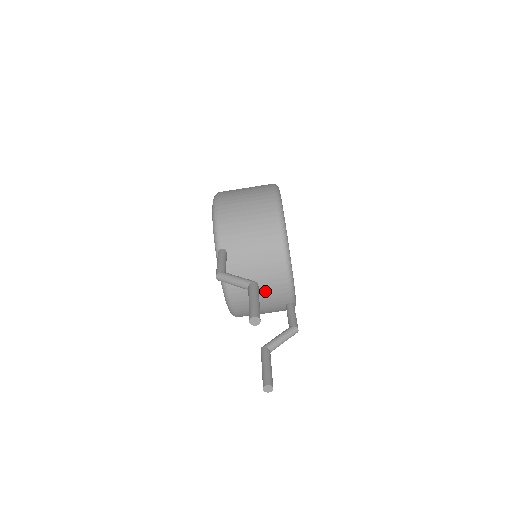
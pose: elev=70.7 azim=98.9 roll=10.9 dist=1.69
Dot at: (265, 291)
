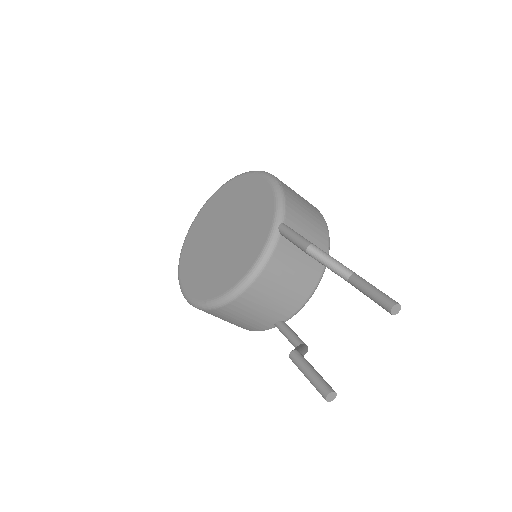
Dot at: (286, 294)
